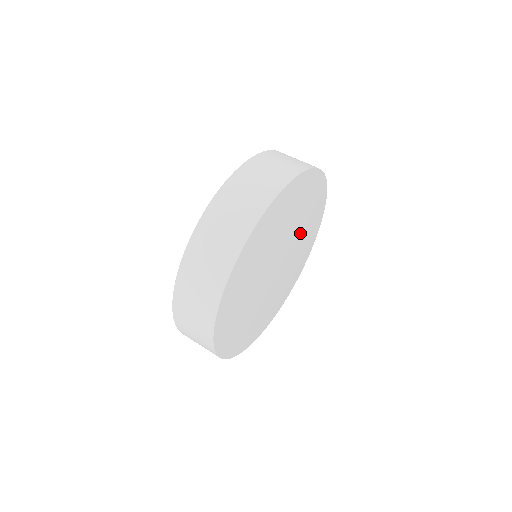
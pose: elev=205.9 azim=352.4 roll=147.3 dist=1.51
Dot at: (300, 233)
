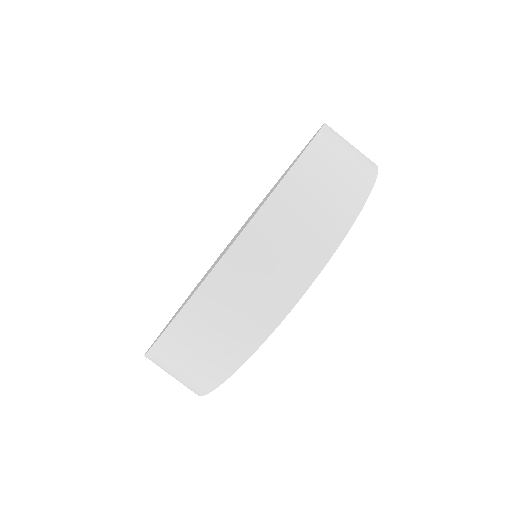
Dot at: occluded
